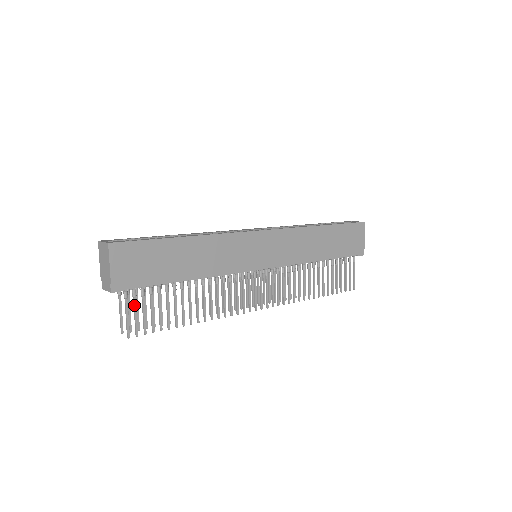
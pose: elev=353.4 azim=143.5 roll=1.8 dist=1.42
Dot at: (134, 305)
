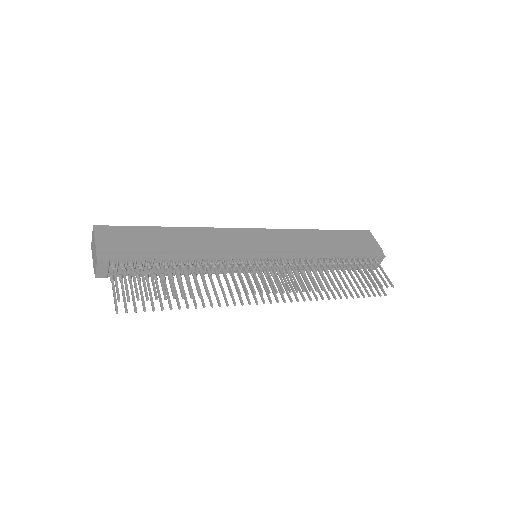
Dot at: (123, 275)
